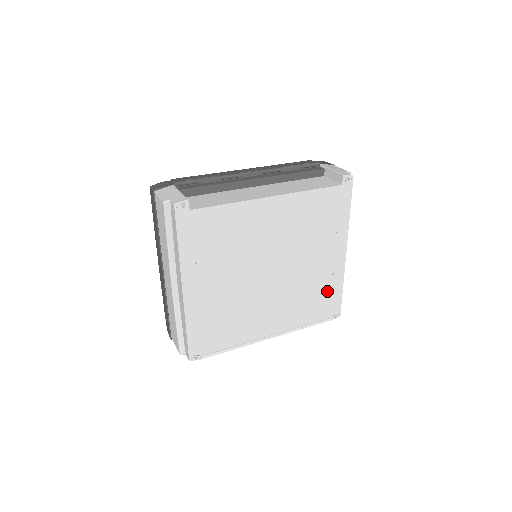
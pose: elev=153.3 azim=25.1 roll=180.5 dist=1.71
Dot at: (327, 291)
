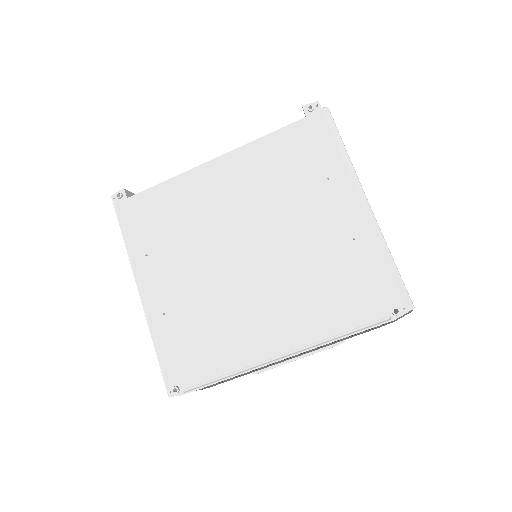
Dot at: (356, 269)
